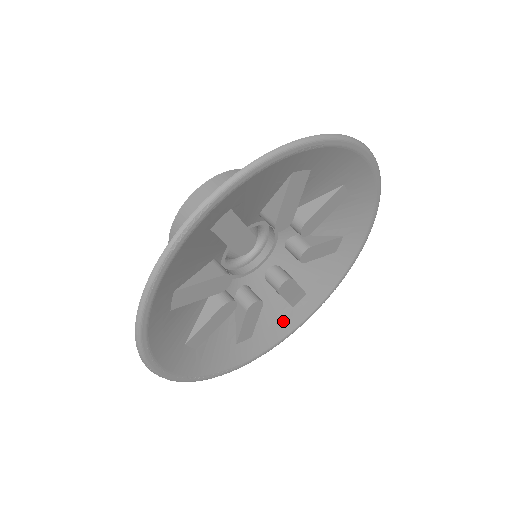
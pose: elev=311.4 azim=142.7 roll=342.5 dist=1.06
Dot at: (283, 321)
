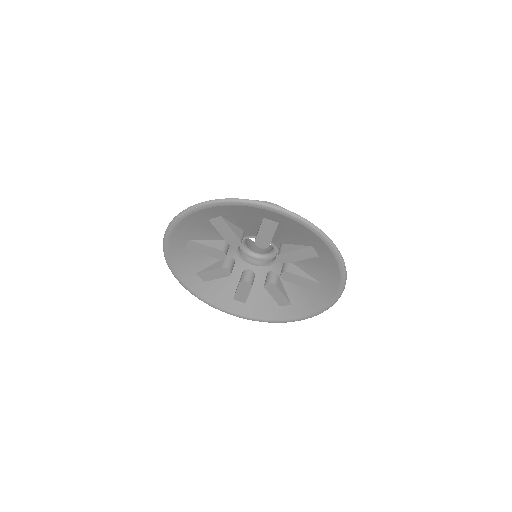
Dot at: (270, 310)
